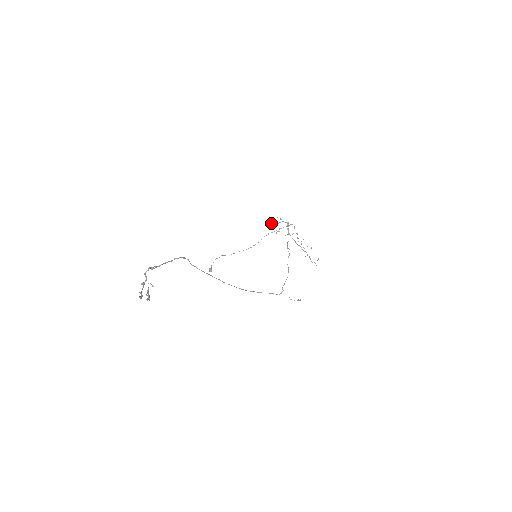
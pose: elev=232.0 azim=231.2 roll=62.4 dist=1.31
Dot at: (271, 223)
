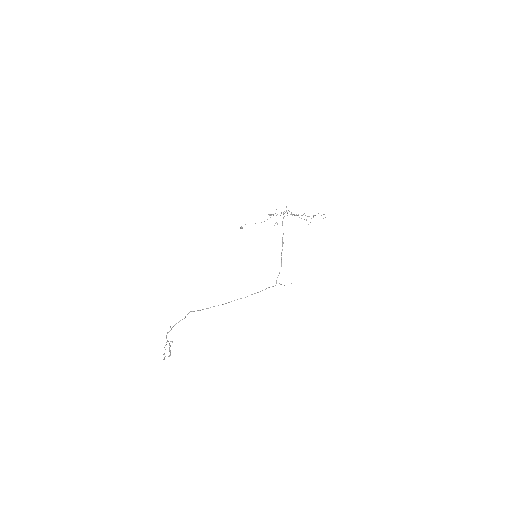
Dot at: (270, 215)
